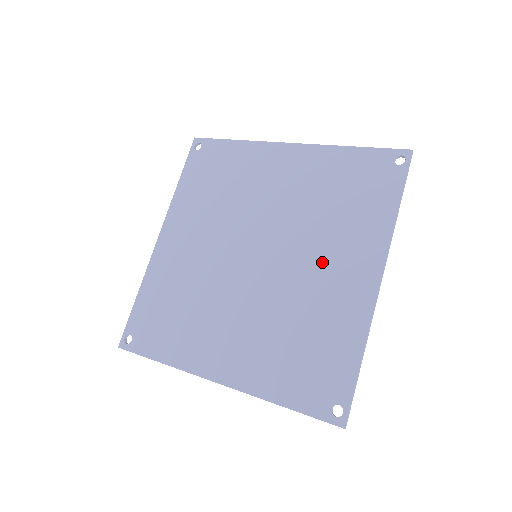
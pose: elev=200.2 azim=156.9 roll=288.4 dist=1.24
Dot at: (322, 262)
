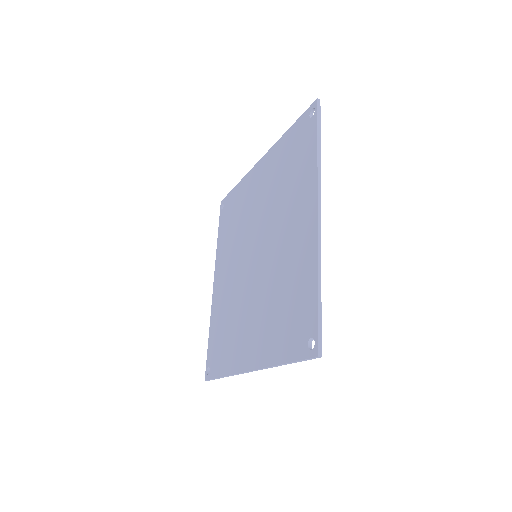
Dot at: (286, 229)
